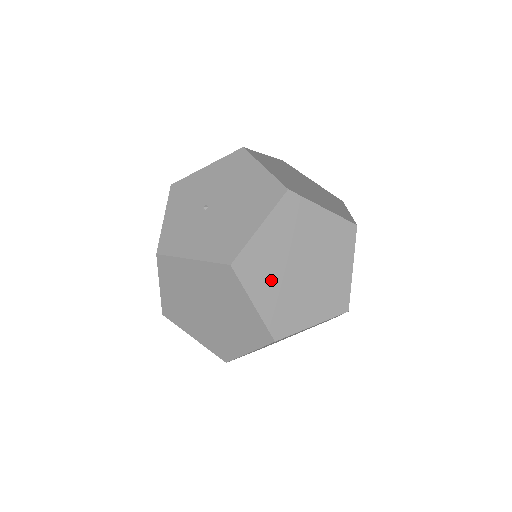
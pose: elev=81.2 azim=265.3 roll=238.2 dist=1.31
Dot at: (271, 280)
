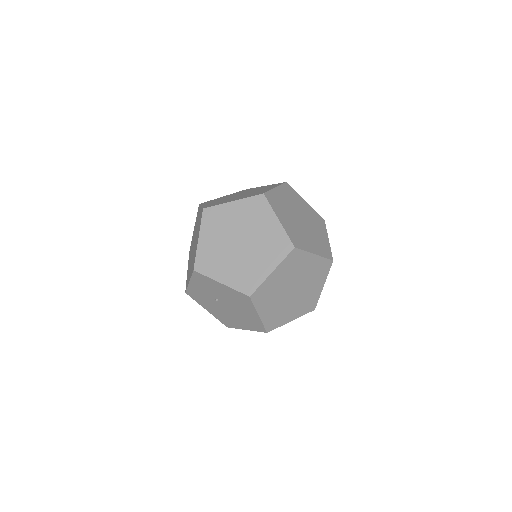
Dot at: occluded
